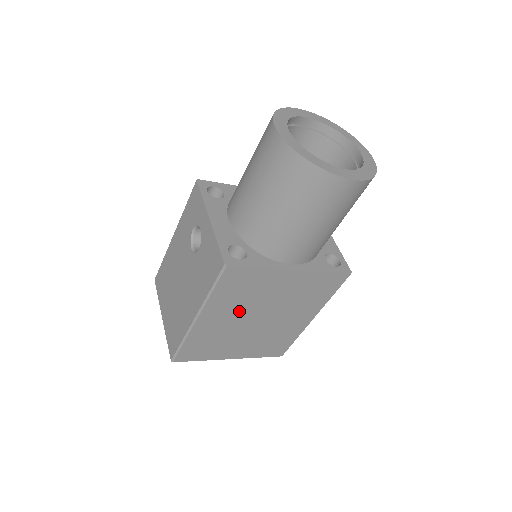
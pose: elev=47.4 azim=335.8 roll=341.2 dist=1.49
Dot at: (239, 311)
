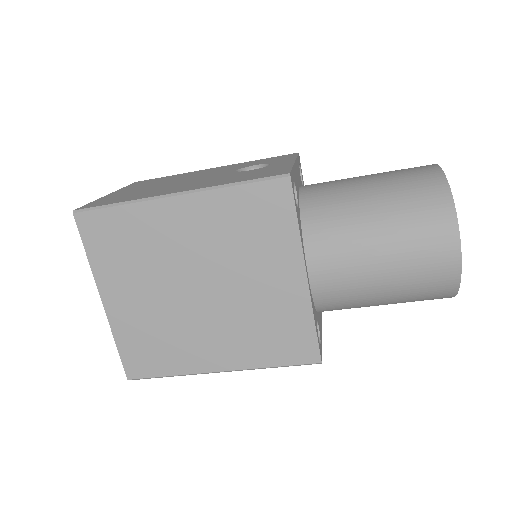
Dot at: (208, 248)
